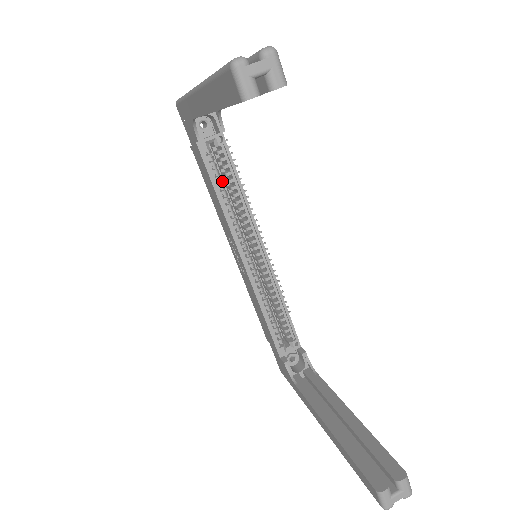
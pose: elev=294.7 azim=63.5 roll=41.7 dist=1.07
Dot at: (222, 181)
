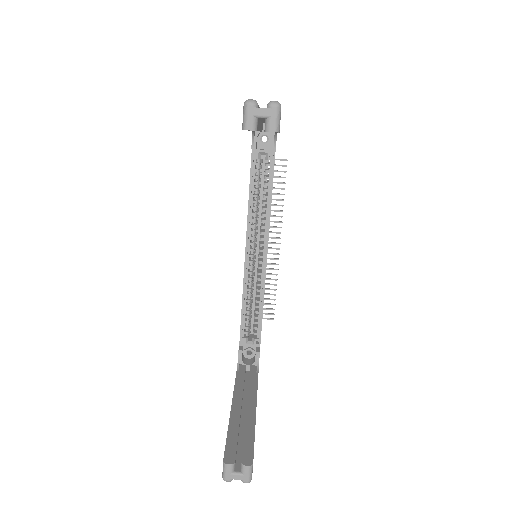
Dot at: (259, 187)
